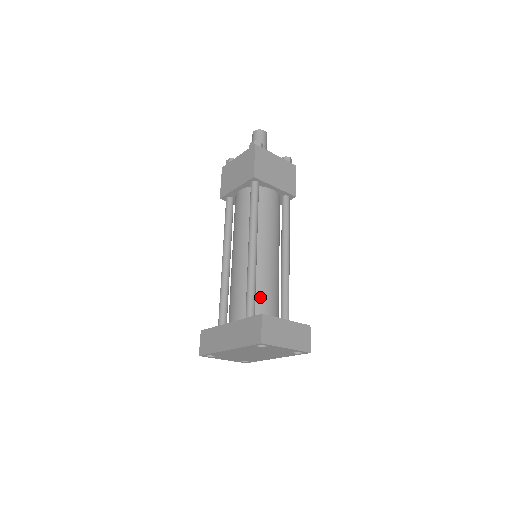
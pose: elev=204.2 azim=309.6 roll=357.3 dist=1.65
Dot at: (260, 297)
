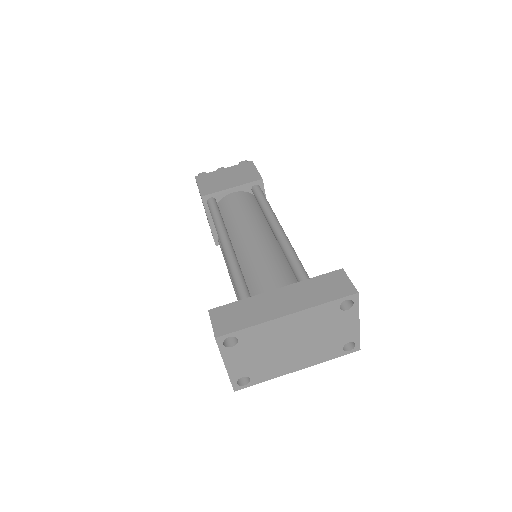
Dot at: occluded
